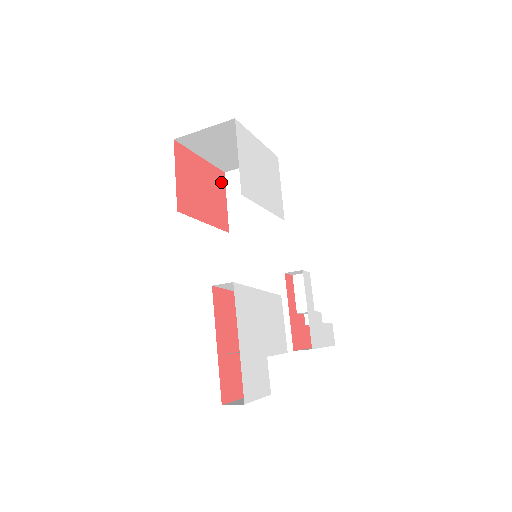
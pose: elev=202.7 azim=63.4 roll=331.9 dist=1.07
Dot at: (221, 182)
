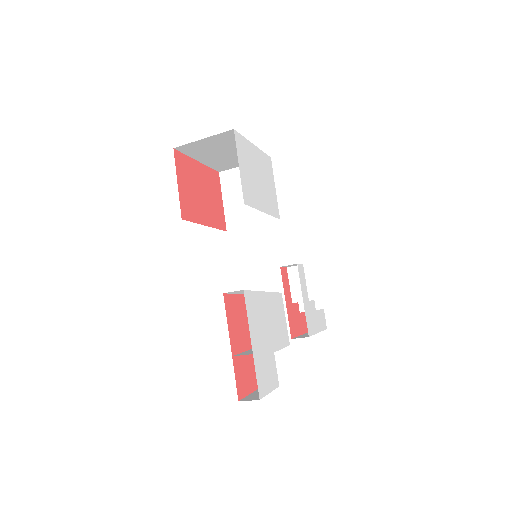
Dot at: (216, 182)
